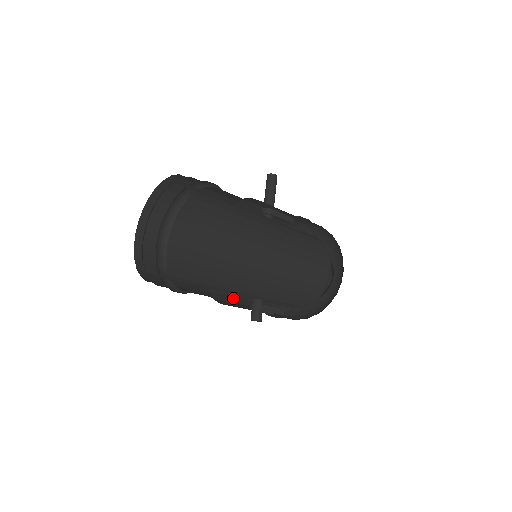
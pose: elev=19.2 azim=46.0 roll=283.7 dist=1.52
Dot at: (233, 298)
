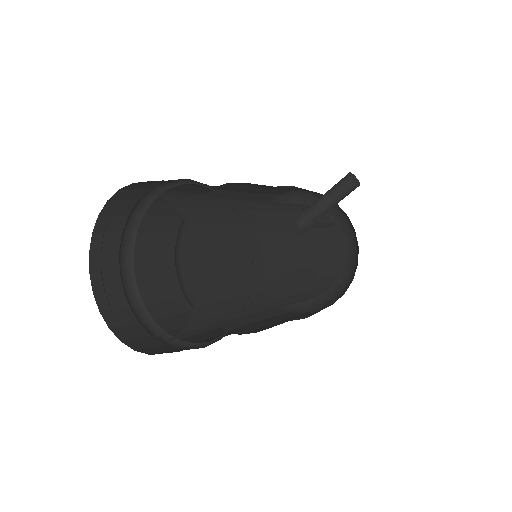
Dot at: occluded
